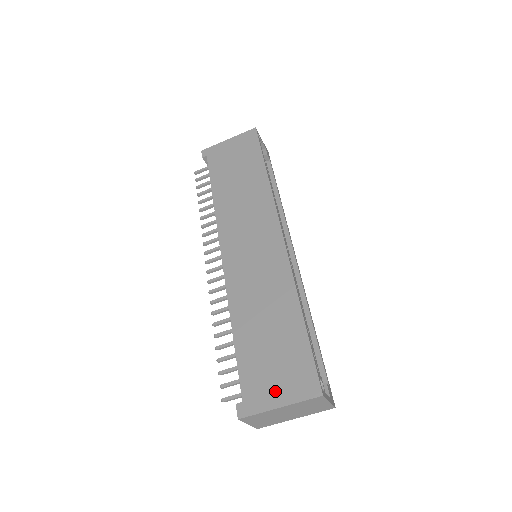
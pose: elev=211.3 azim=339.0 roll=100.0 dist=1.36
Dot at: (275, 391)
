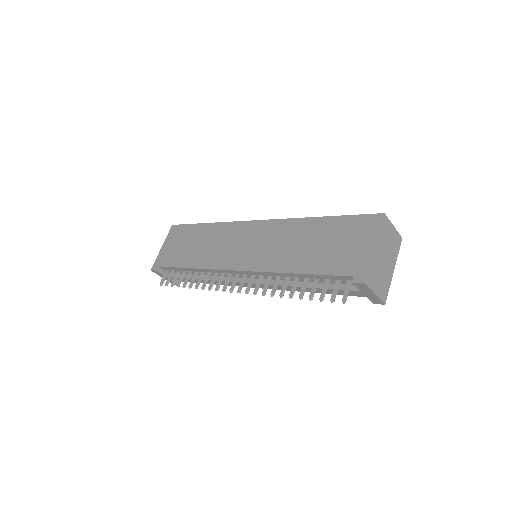
Dot at: (361, 248)
